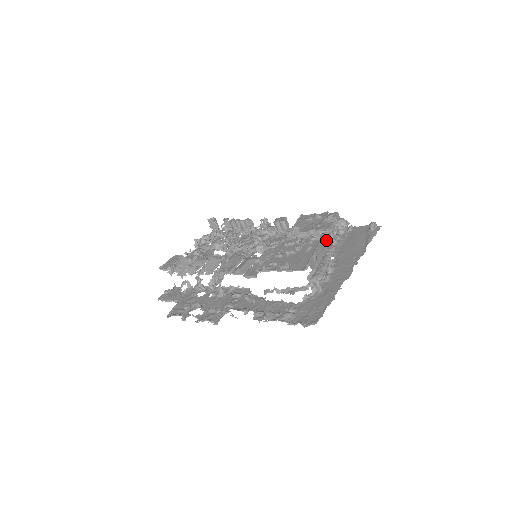
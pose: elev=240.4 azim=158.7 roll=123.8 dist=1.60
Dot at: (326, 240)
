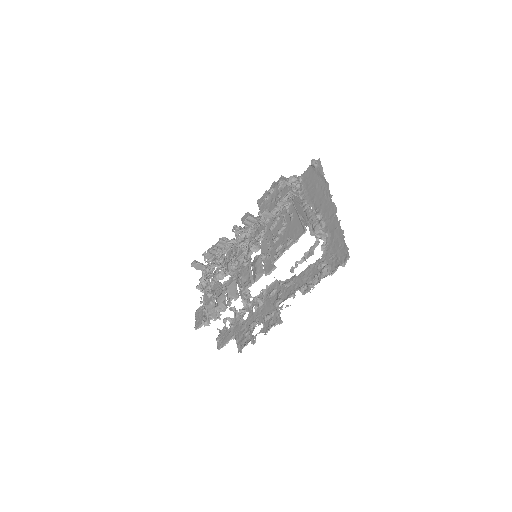
Dot at: (295, 200)
